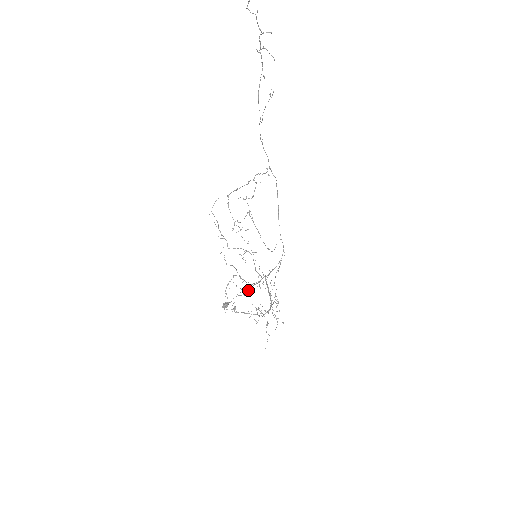
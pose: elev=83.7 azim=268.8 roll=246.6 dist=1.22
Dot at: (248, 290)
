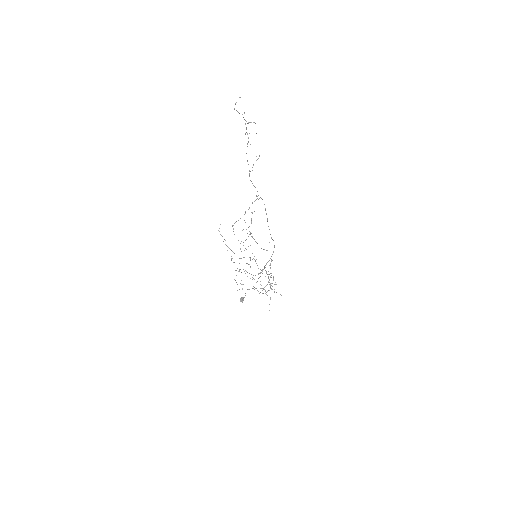
Dot at: occluded
